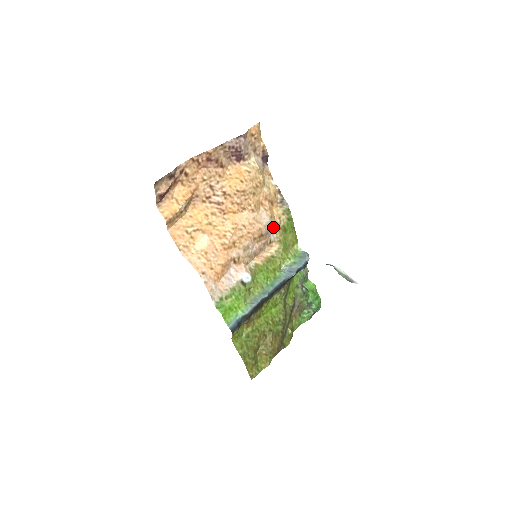
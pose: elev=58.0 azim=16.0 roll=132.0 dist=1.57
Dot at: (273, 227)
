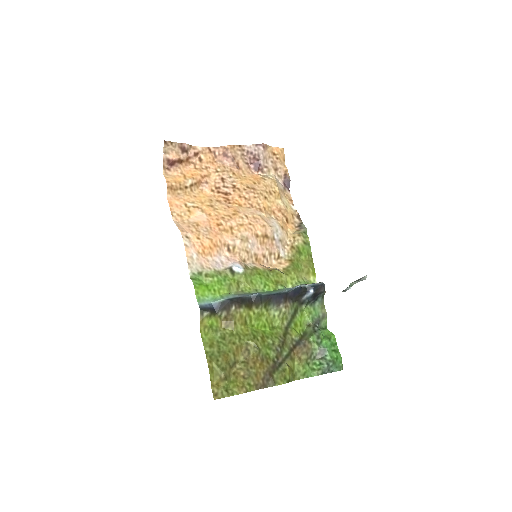
Dot at: (285, 243)
